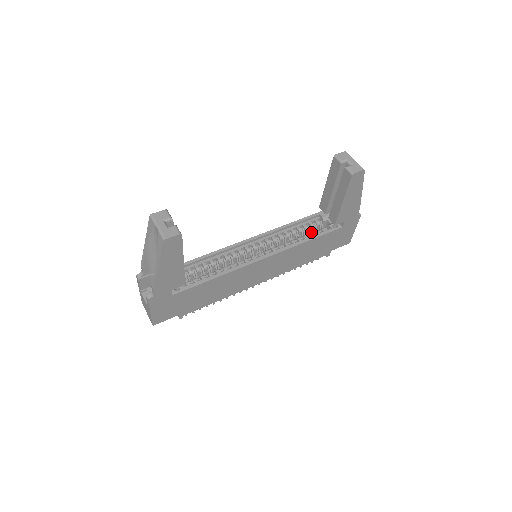
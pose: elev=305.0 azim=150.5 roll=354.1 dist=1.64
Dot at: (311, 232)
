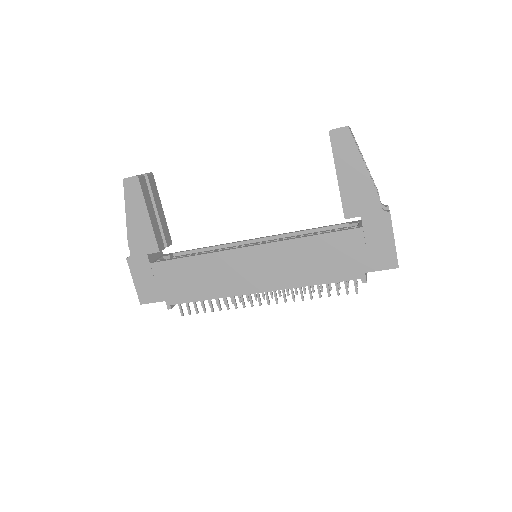
Dot at: occluded
